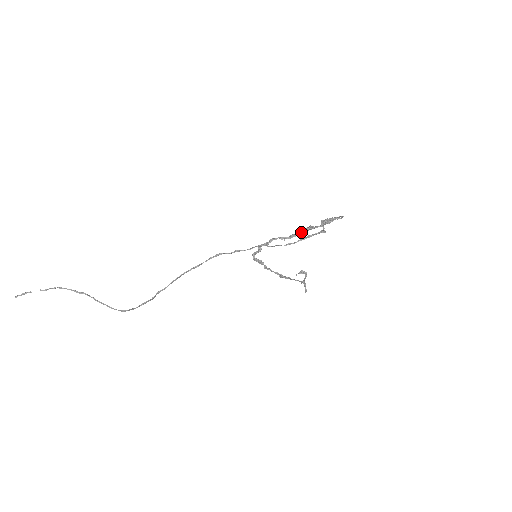
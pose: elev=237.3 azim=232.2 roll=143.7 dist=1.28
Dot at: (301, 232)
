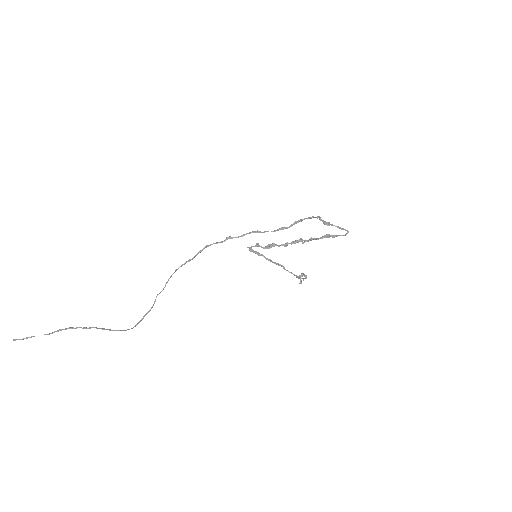
Dot at: occluded
